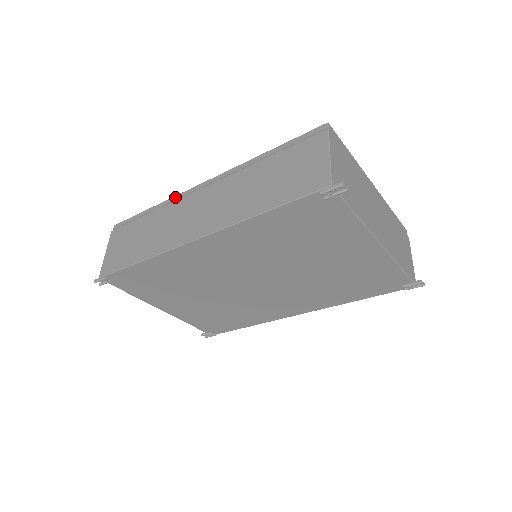
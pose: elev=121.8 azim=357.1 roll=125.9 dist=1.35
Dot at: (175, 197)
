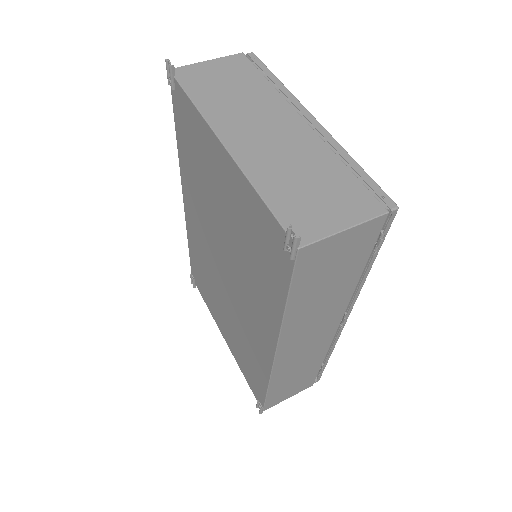
Dot at: occluded
